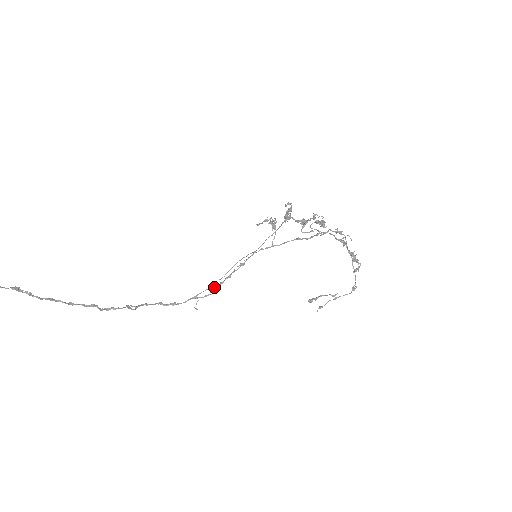
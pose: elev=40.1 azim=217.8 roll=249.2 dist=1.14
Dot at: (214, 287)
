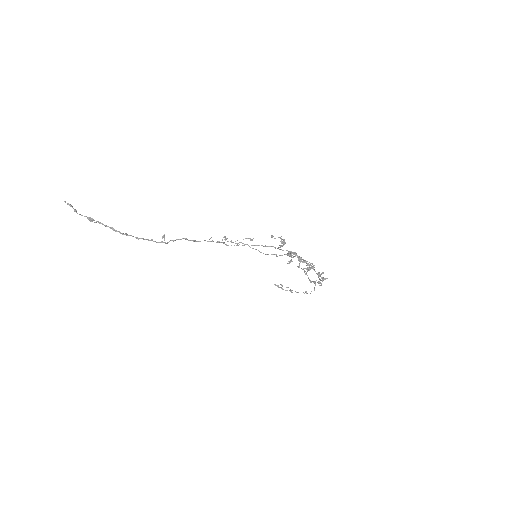
Dot at: (226, 239)
